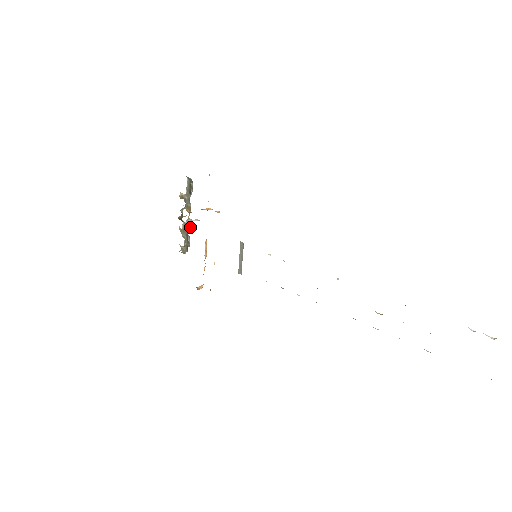
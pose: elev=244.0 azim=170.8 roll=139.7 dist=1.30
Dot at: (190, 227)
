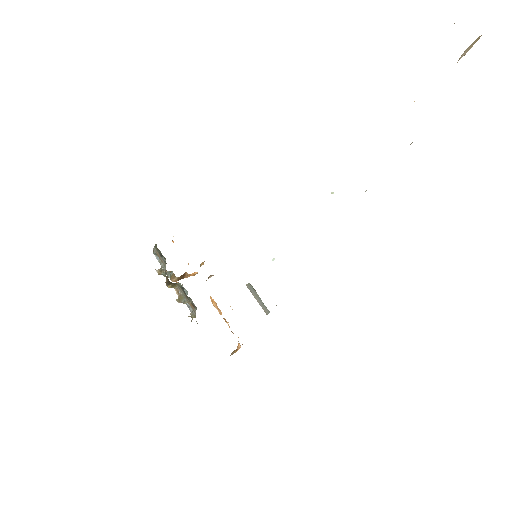
Dot at: occluded
